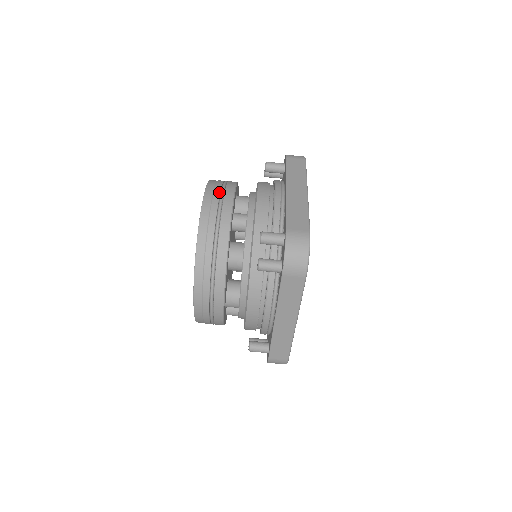
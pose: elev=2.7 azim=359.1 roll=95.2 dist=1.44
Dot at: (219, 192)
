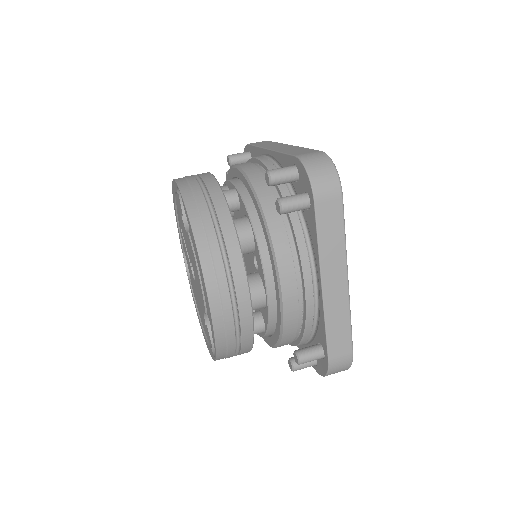
Dot at: (192, 176)
